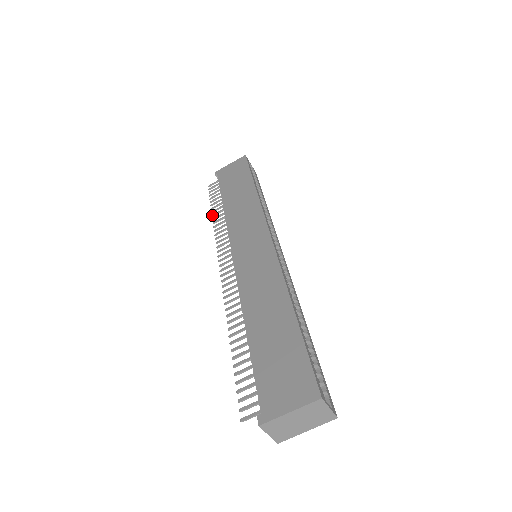
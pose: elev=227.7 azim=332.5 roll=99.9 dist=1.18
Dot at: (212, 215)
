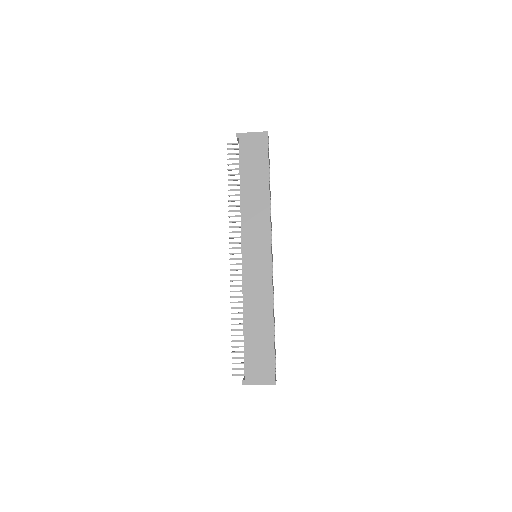
Dot at: (229, 190)
